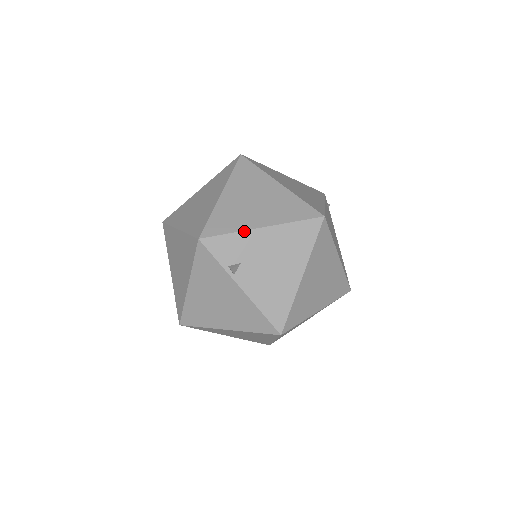
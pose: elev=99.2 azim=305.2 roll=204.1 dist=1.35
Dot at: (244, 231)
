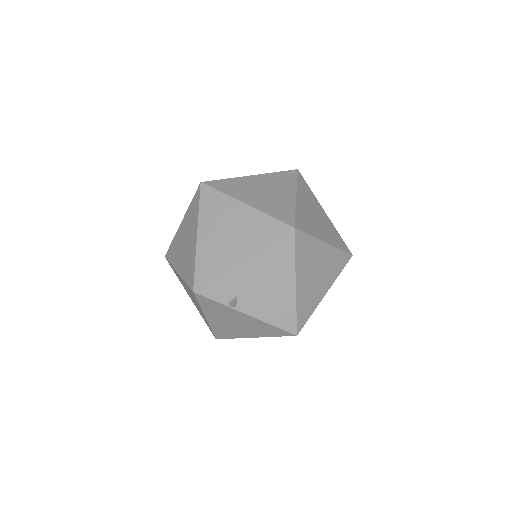
Dot at: (228, 270)
